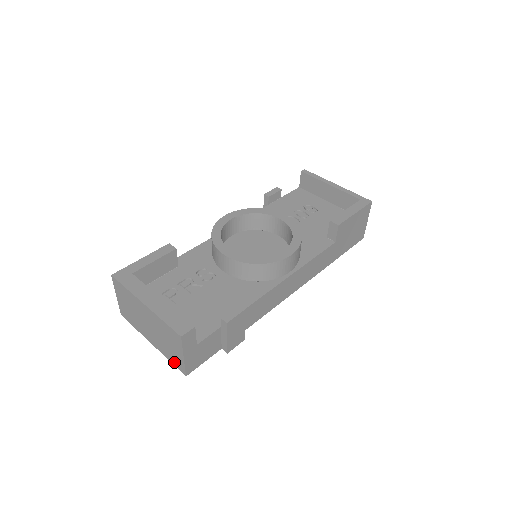
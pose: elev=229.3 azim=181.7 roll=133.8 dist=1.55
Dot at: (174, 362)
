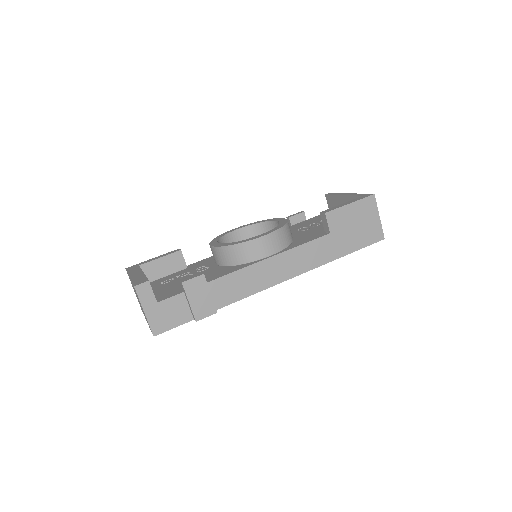
Dot at: occluded
